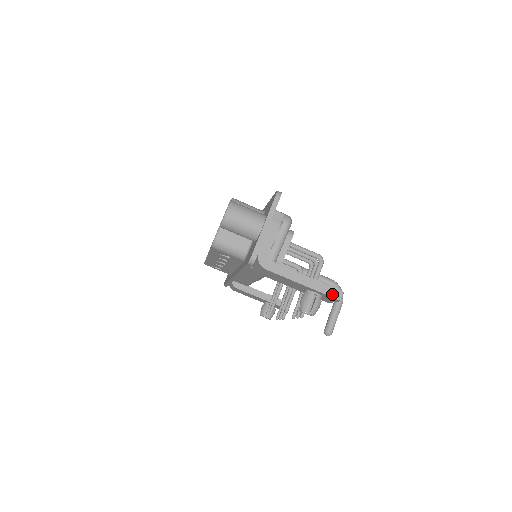
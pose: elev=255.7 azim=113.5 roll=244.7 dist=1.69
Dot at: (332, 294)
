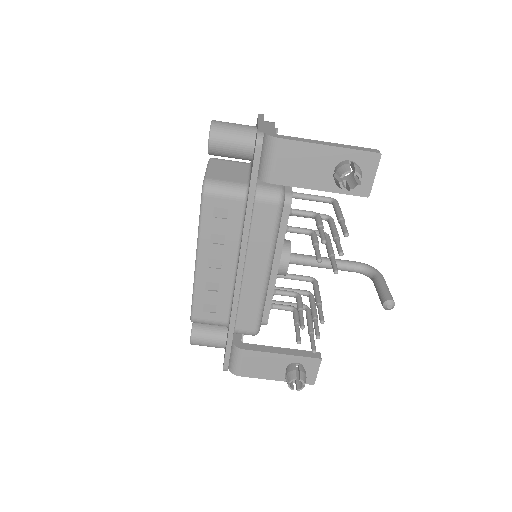
Dot at: (367, 150)
